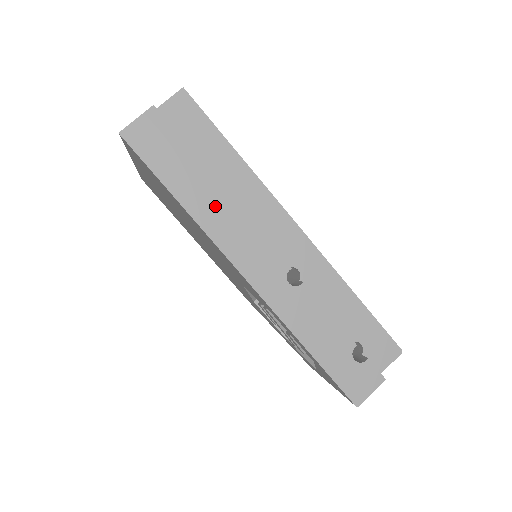
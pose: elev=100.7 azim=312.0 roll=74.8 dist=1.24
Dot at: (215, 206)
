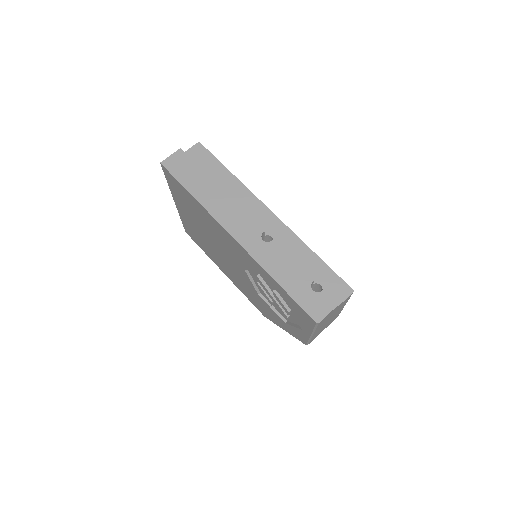
Dot at: (215, 197)
